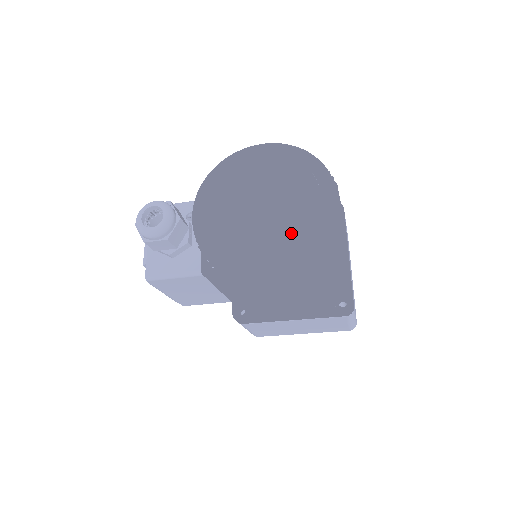
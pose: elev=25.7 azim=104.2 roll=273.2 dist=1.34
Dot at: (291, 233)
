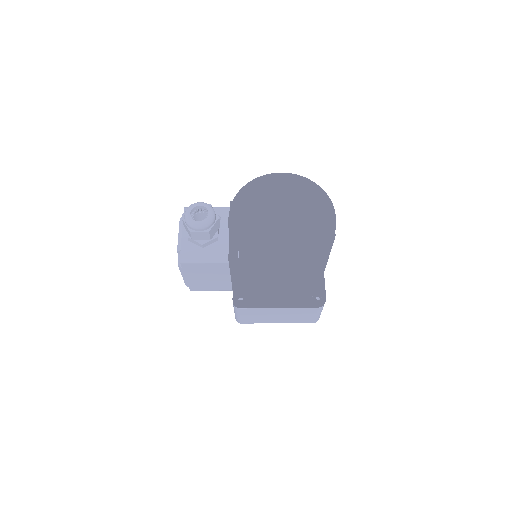
Dot at: (304, 237)
